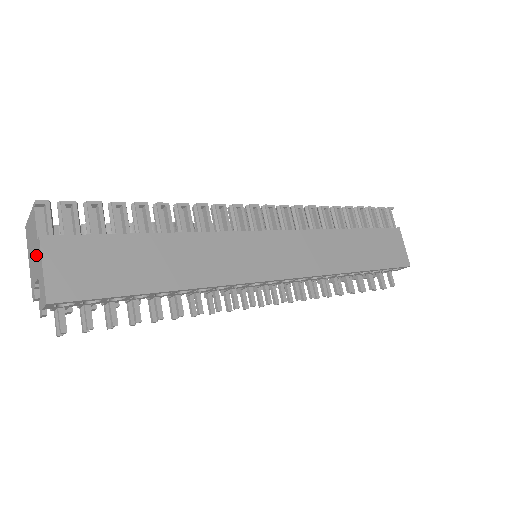
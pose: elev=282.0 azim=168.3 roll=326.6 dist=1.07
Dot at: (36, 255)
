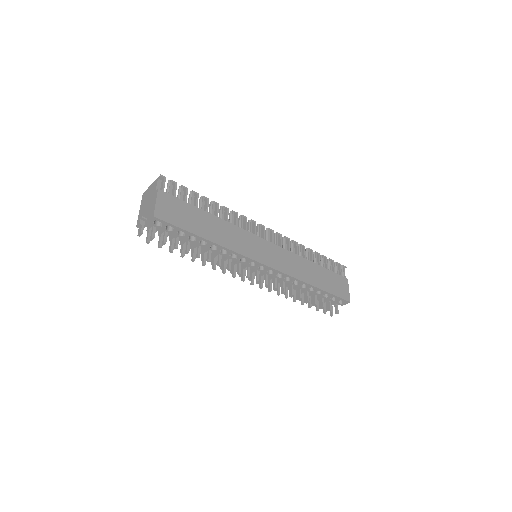
Dot at: (151, 200)
